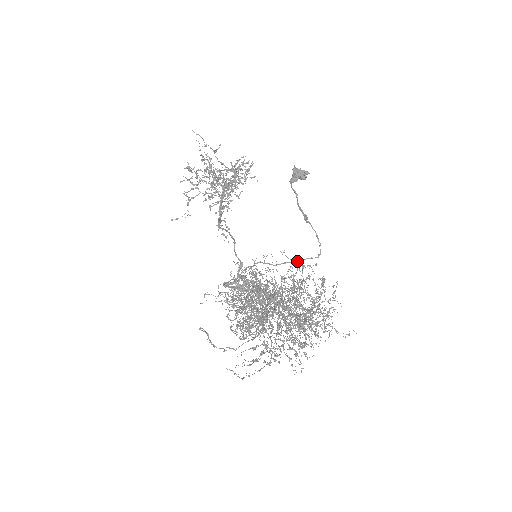
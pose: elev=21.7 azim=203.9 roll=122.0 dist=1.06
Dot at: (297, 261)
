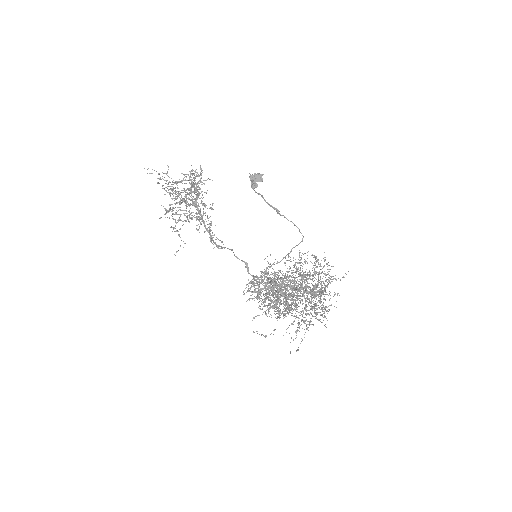
Dot at: (291, 251)
